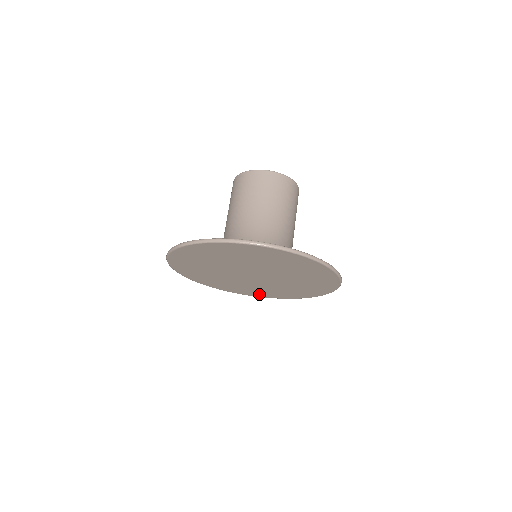
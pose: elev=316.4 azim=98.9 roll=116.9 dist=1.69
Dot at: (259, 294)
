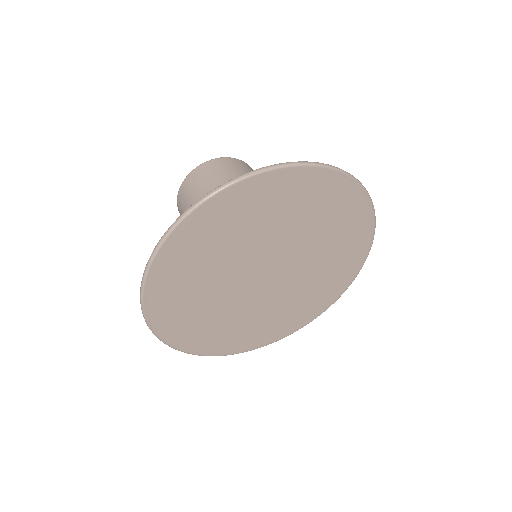
Dot at: (240, 344)
